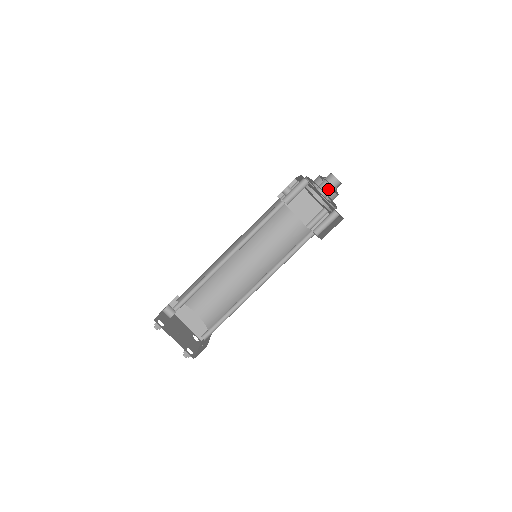
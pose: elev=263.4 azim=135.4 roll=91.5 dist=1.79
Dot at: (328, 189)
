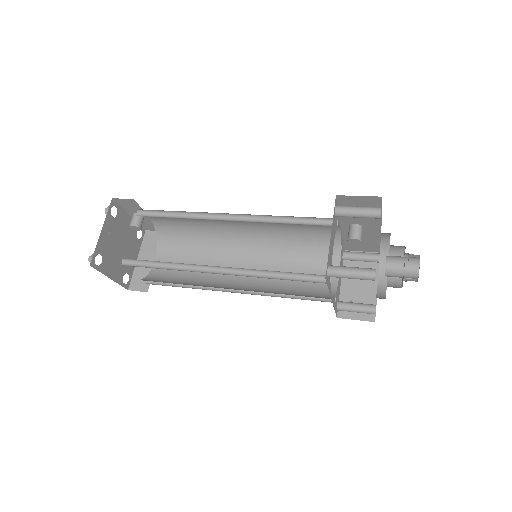
Dot at: (398, 265)
